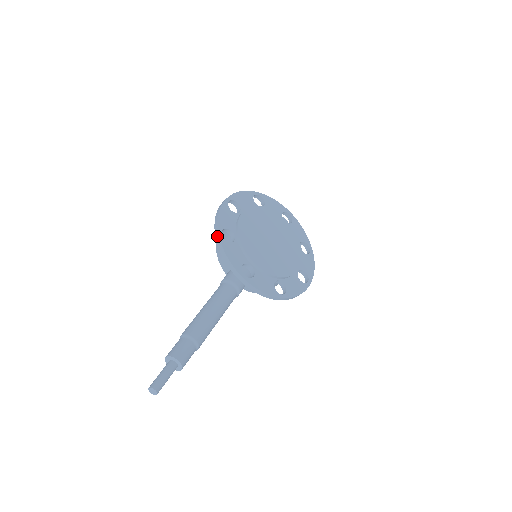
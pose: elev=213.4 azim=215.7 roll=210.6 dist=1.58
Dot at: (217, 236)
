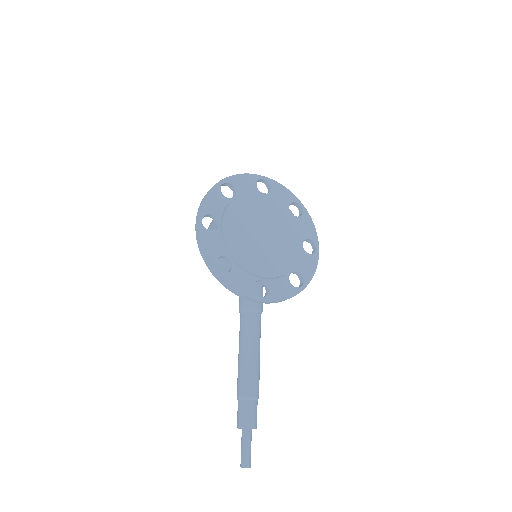
Dot at: (214, 274)
